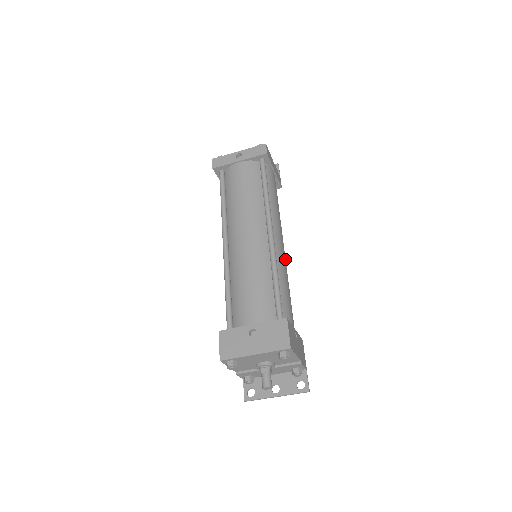
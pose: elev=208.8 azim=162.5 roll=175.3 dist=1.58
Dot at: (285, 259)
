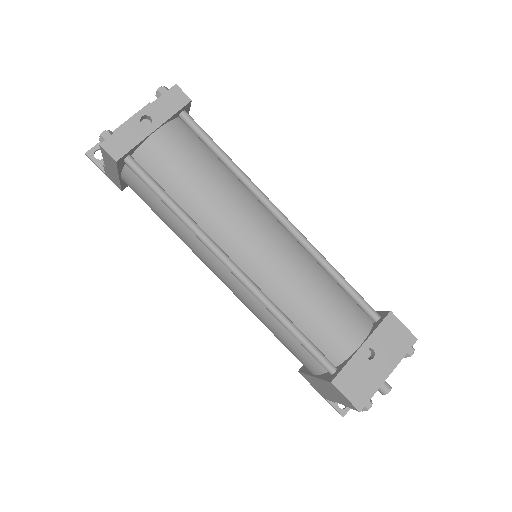
Dot at: occluded
